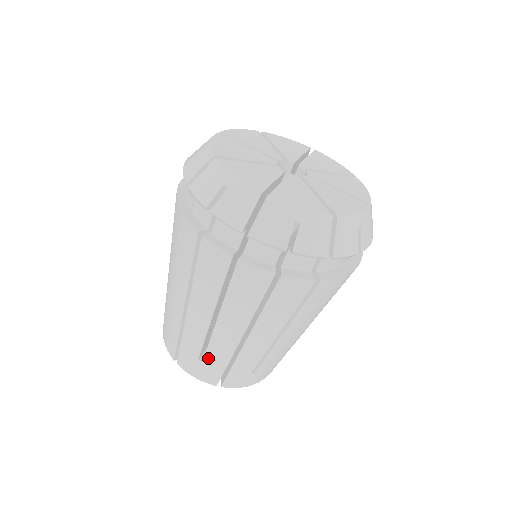
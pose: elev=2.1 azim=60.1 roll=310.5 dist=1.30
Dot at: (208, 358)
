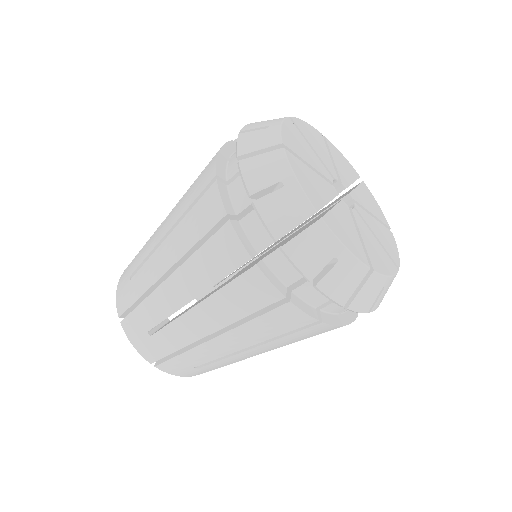
Dot at: (208, 367)
